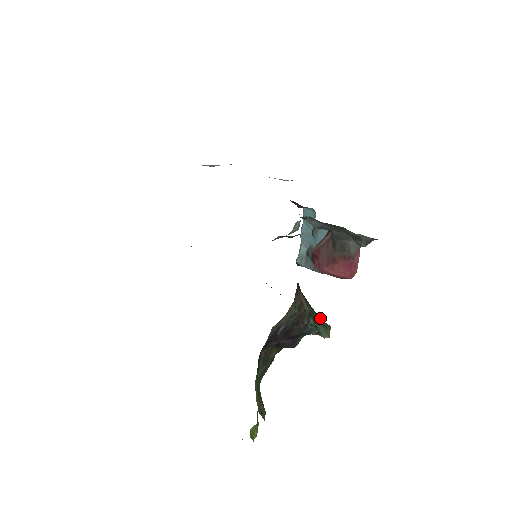
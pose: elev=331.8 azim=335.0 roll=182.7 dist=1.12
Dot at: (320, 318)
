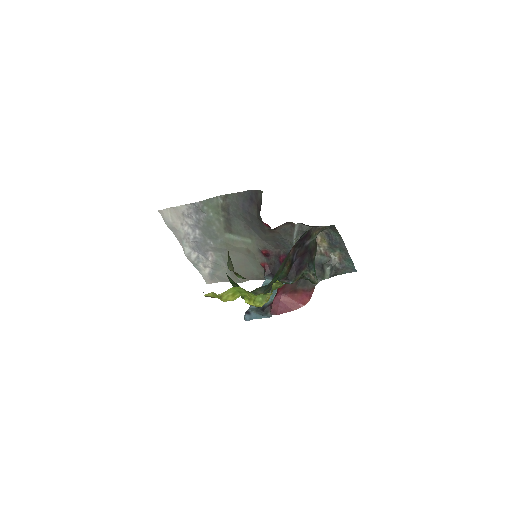
Dot at: occluded
